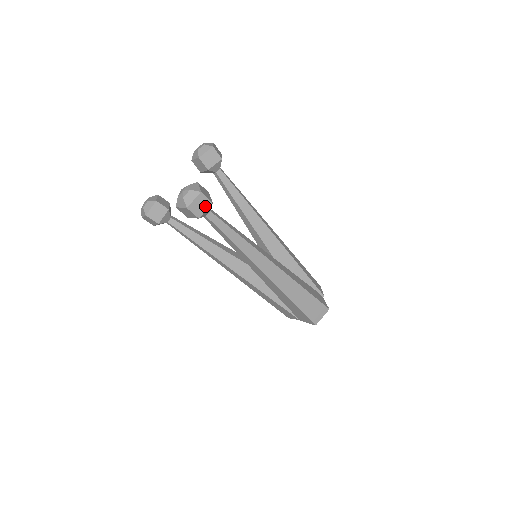
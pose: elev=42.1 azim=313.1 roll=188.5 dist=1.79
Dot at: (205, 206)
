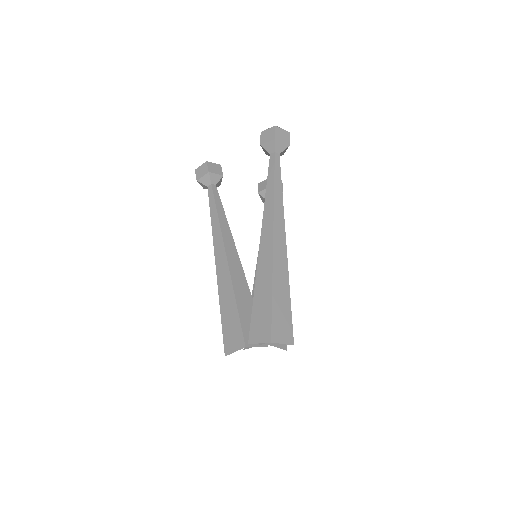
Dot at: (284, 140)
